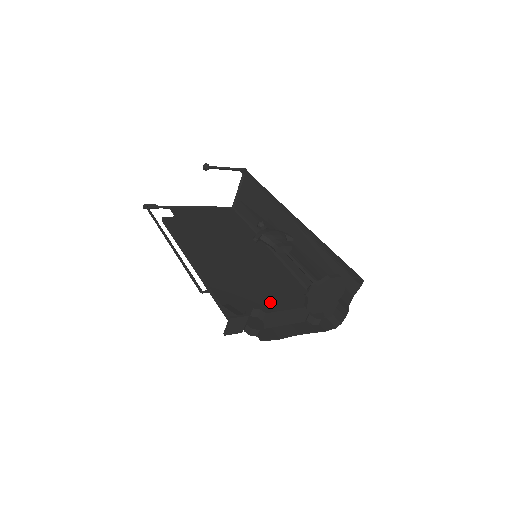
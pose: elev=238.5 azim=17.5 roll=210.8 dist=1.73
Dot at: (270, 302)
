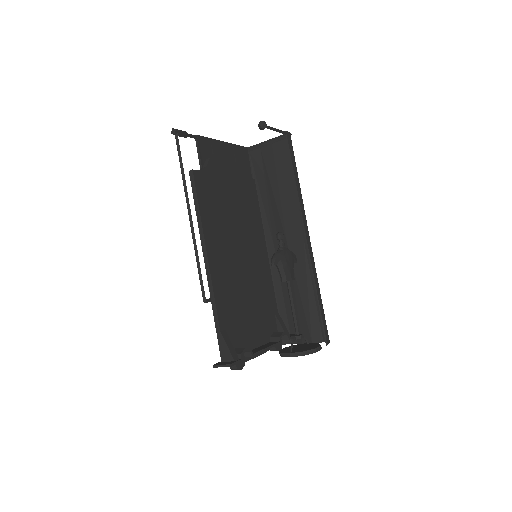
Dot at: (252, 325)
